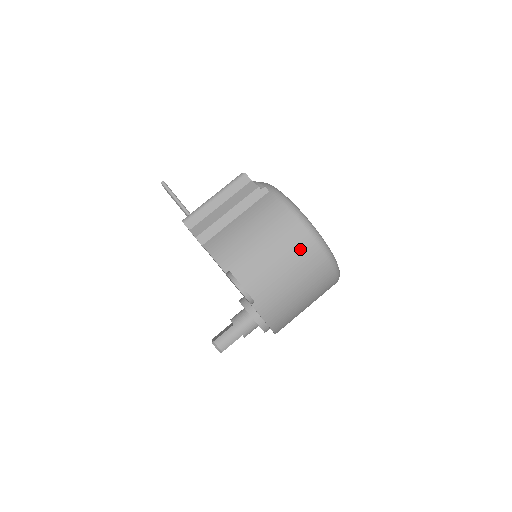
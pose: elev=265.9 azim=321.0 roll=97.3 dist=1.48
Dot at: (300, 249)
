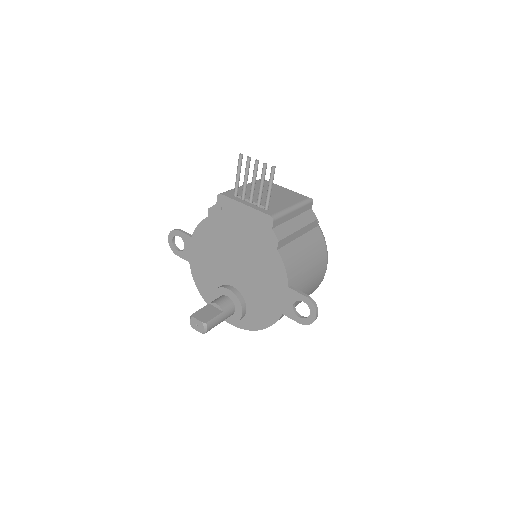
Dot at: (317, 284)
